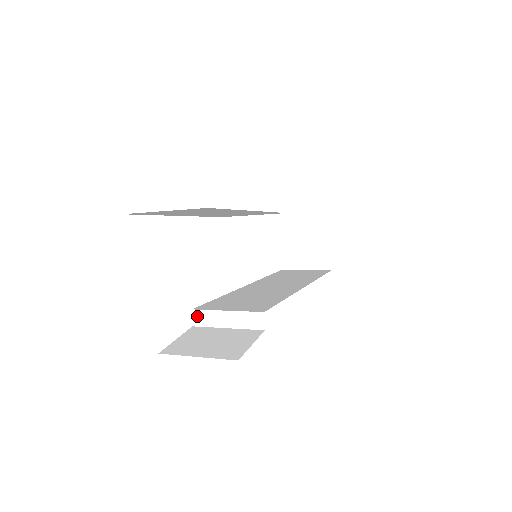
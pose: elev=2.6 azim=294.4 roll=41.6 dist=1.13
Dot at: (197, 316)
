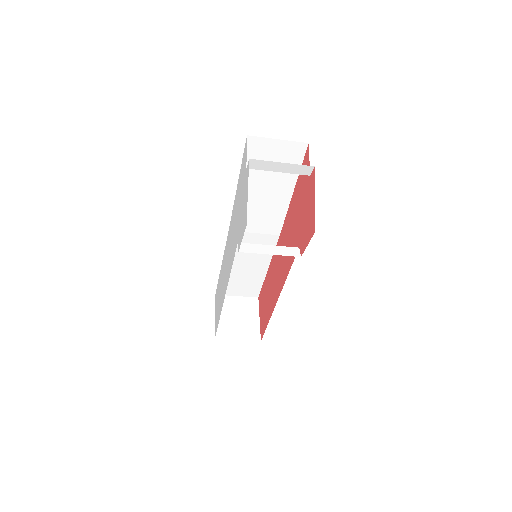
Dot at: (243, 246)
